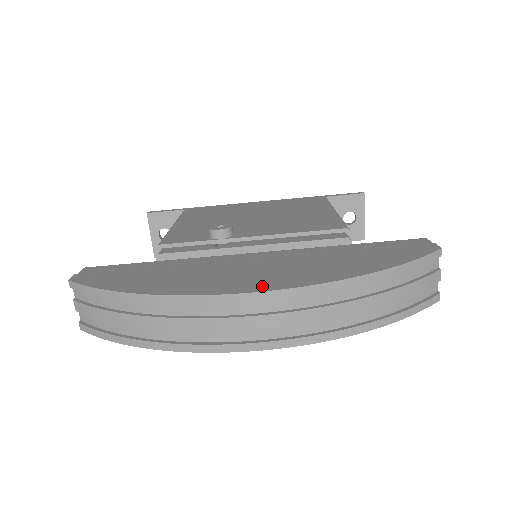
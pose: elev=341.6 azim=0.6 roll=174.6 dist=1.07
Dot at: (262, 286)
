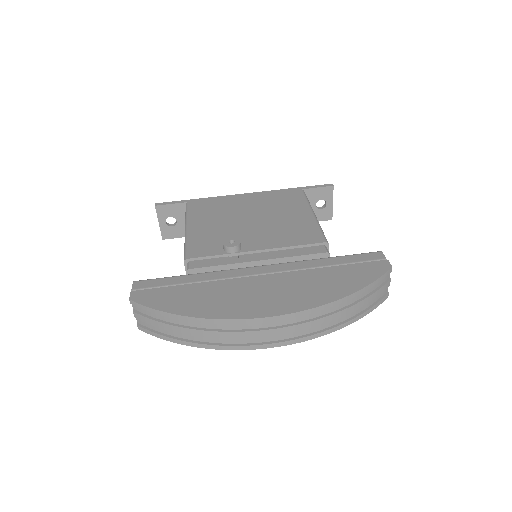
Dot at: (277, 310)
